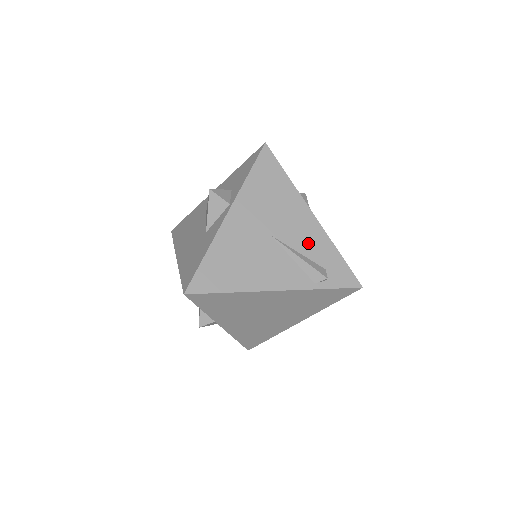
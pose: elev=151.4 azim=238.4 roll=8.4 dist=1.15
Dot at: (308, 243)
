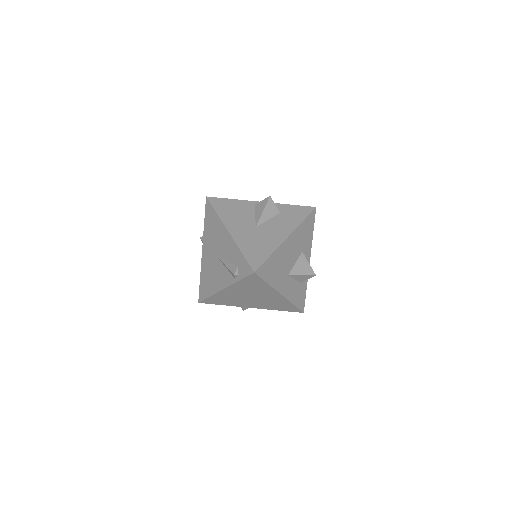
Dot at: (229, 253)
